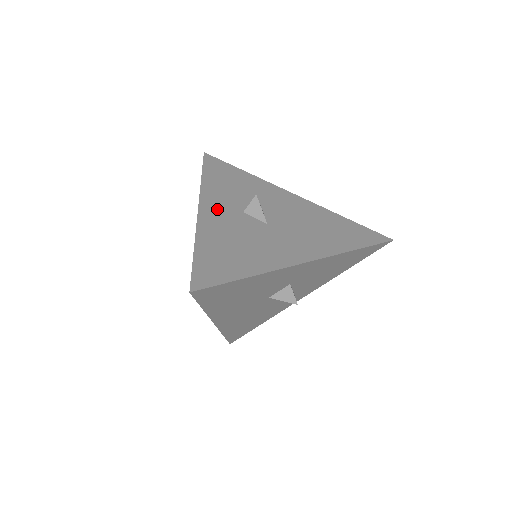
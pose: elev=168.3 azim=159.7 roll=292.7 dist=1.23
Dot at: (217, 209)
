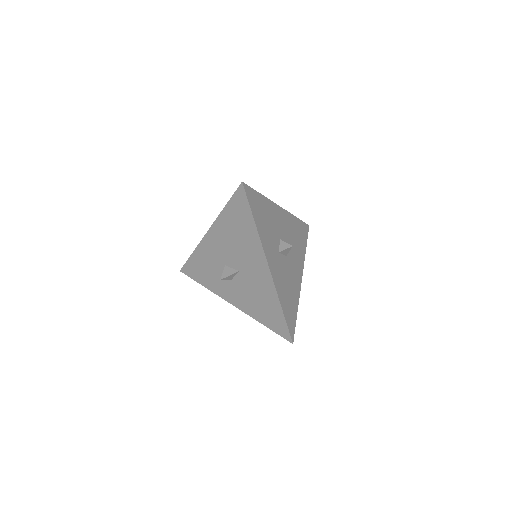
Dot at: (273, 261)
